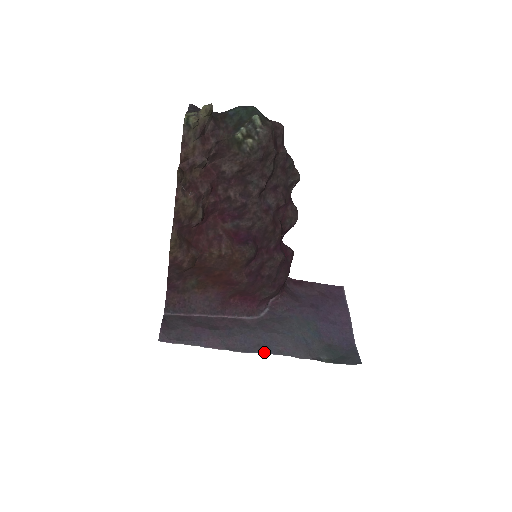
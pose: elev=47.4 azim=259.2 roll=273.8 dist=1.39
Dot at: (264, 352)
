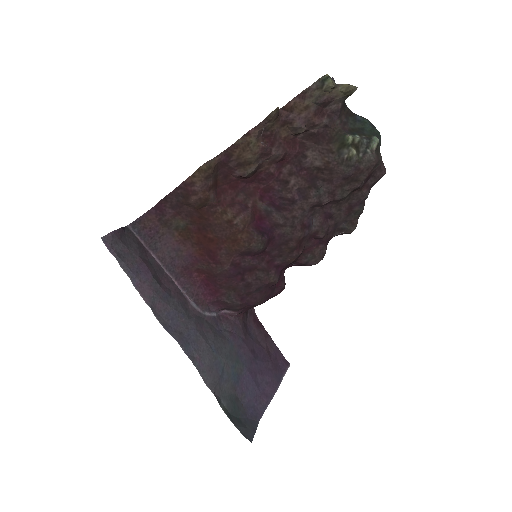
Dot at: (180, 343)
